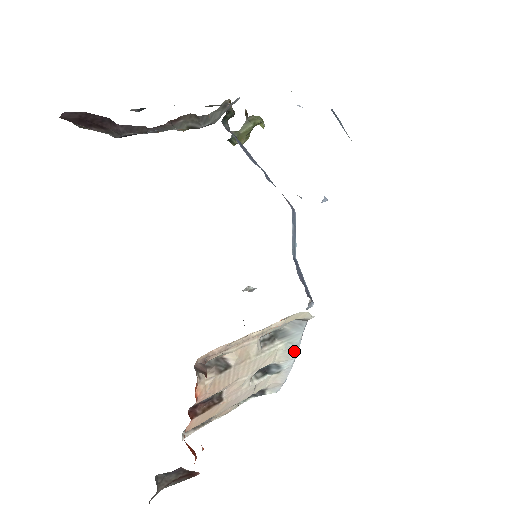
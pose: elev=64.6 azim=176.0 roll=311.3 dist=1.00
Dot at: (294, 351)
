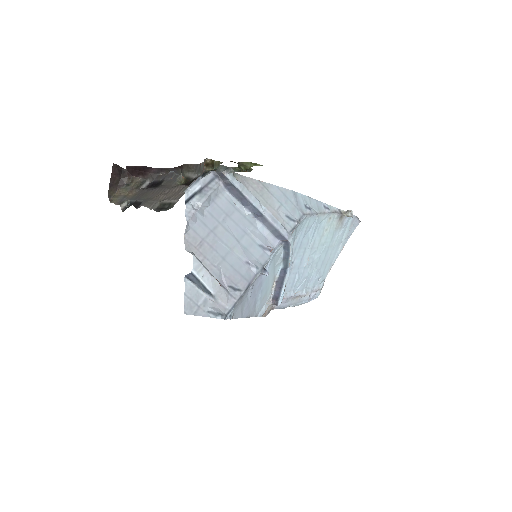
Dot at: occluded
